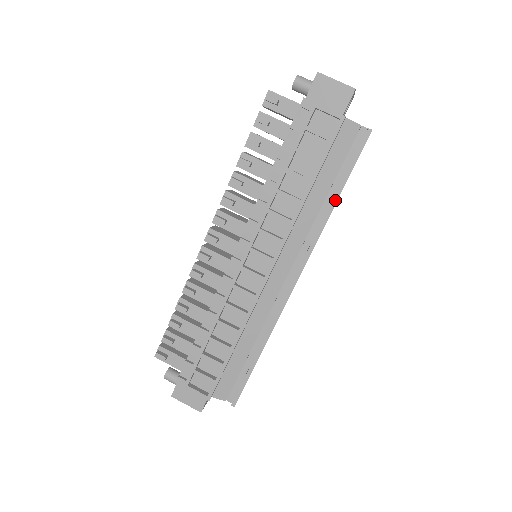
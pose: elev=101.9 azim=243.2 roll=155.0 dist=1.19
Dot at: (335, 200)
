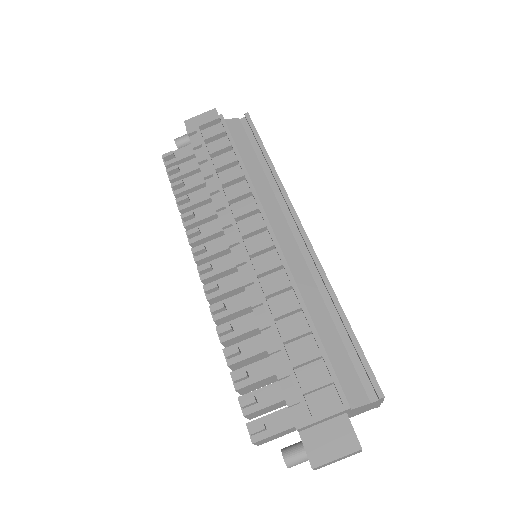
Dot at: (268, 160)
